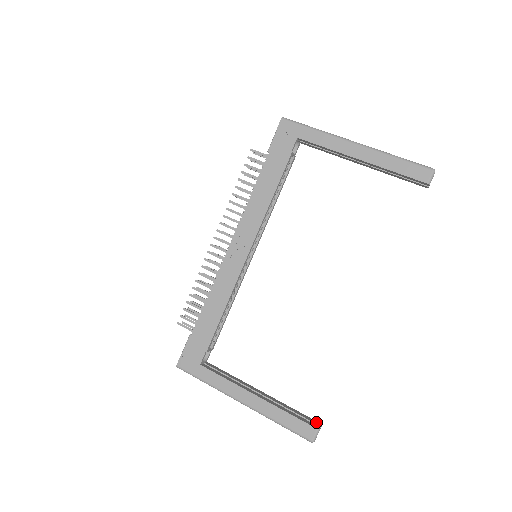
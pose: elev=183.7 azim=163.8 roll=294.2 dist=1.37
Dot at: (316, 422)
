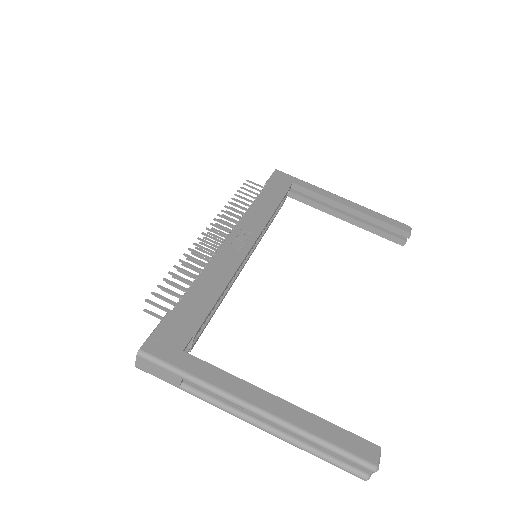
Dot at: occluded
